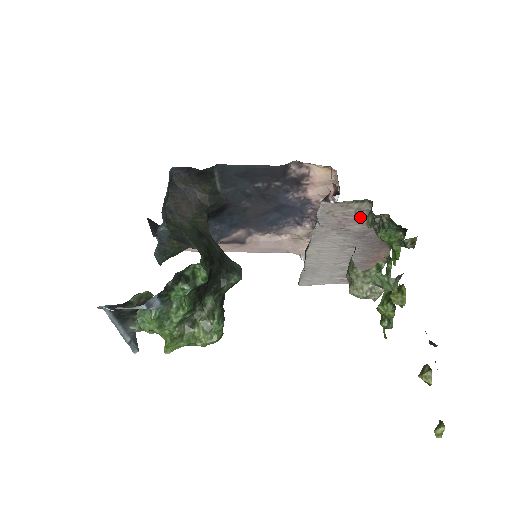
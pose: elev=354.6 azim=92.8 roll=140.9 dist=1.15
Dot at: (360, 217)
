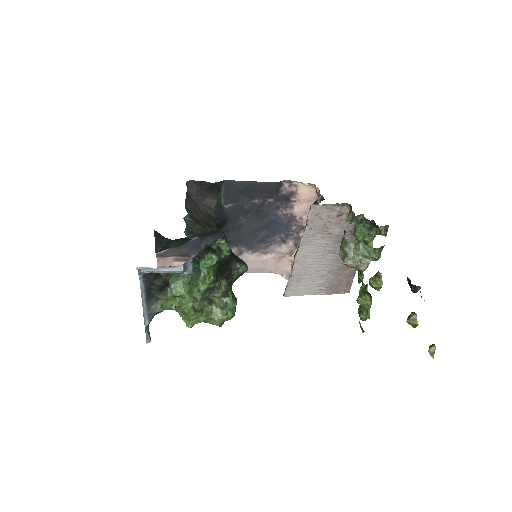
Dot at: (340, 220)
